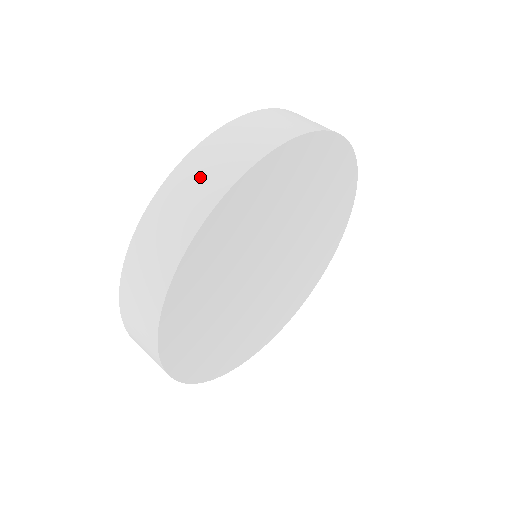
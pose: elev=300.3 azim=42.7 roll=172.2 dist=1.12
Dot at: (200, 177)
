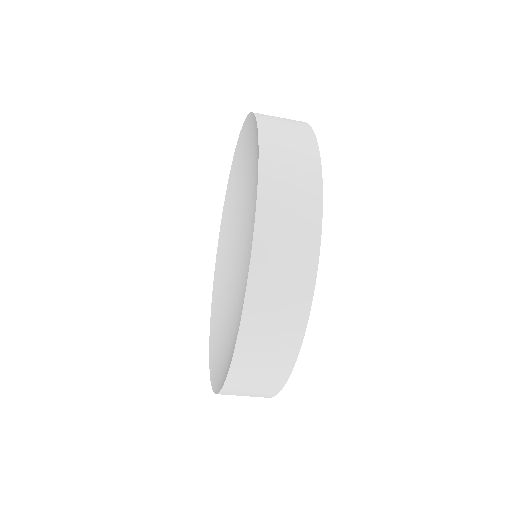
Dot at: (282, 268)
